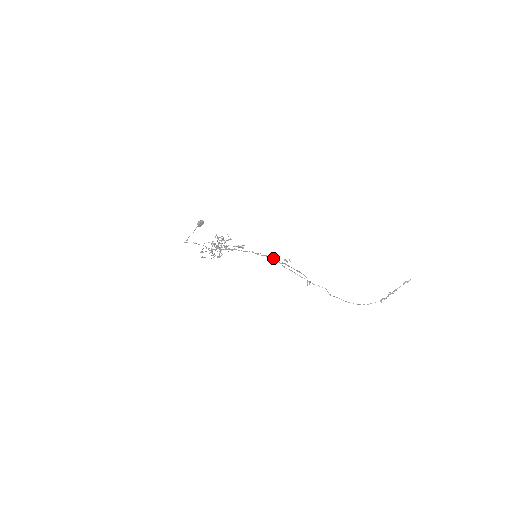
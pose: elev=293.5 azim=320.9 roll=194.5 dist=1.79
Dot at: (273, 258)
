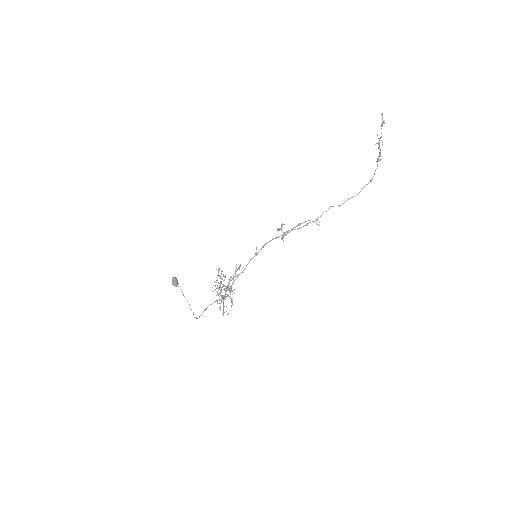
Dot at: (270, 241)
